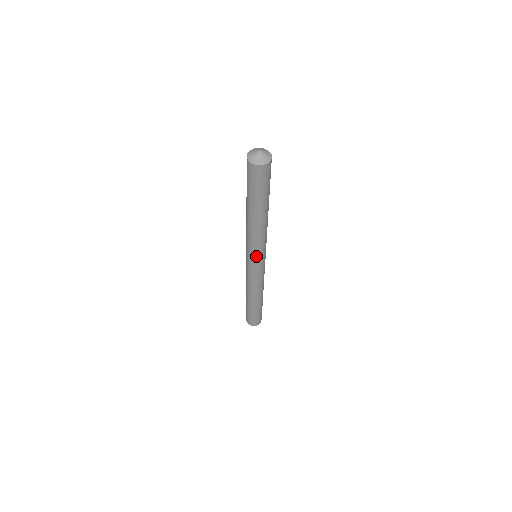
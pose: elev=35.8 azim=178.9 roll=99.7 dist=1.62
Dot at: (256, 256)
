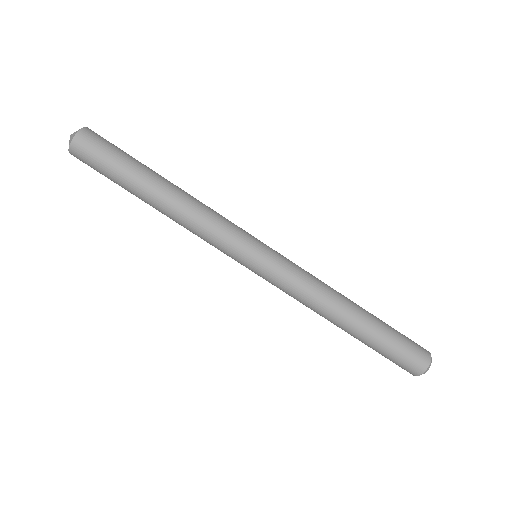
Dot at: (235, 253)
